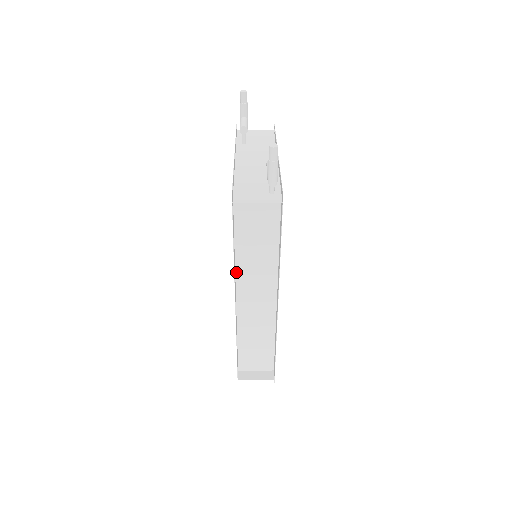
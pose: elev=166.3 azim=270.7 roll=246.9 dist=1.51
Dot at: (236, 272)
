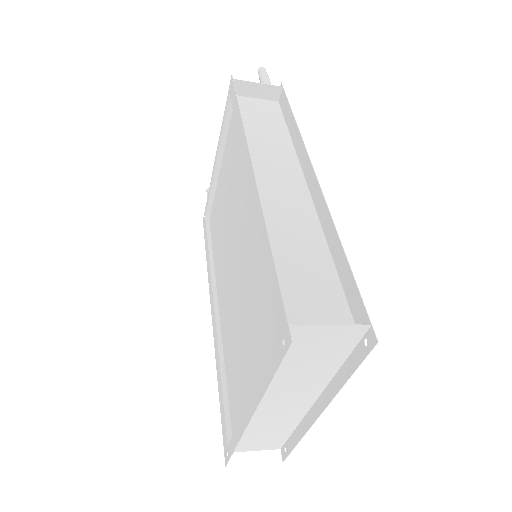
Dot at: occluded
